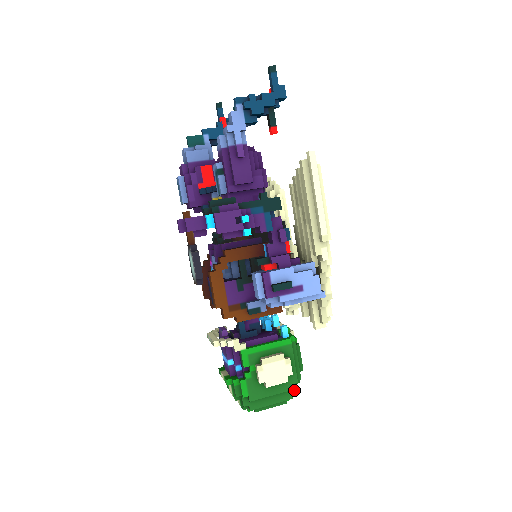
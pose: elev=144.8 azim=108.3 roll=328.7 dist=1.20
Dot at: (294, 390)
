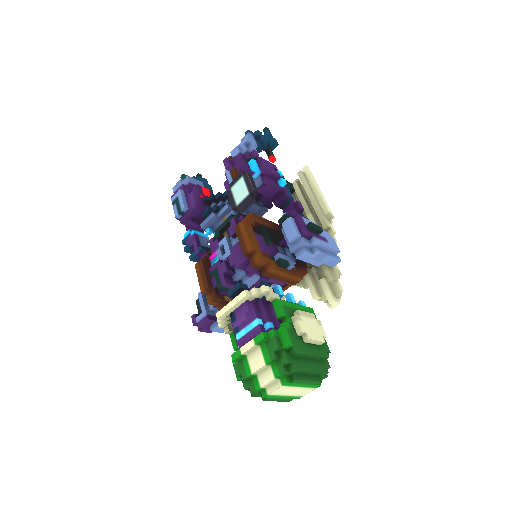
Dot at: (327, 364)
